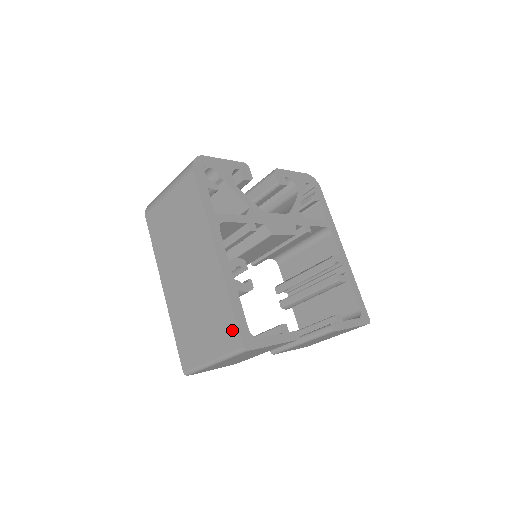
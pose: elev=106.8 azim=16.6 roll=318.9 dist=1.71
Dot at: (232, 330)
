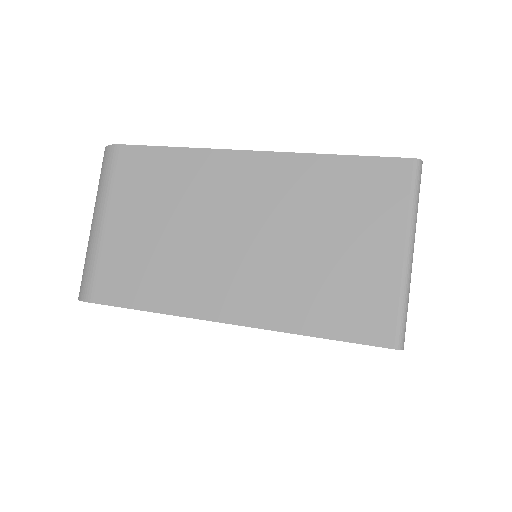
Dot at: (379, 171)
